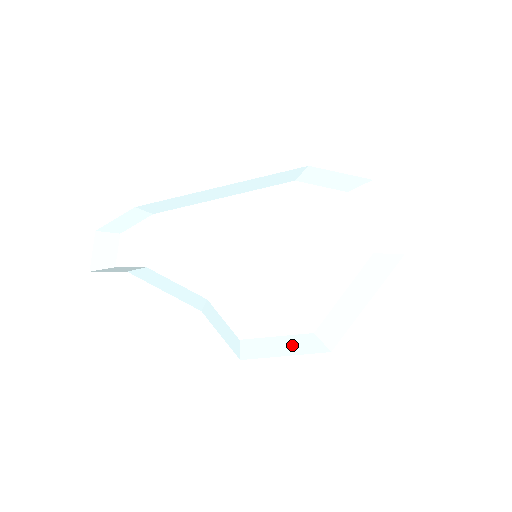
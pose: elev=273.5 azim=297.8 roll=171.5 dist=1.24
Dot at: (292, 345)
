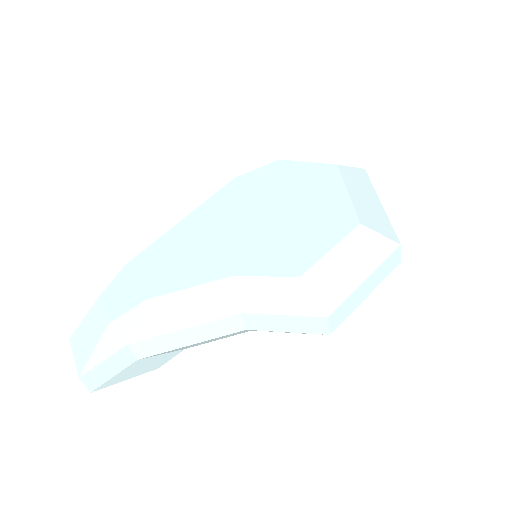
Dot at: (357, 255)
